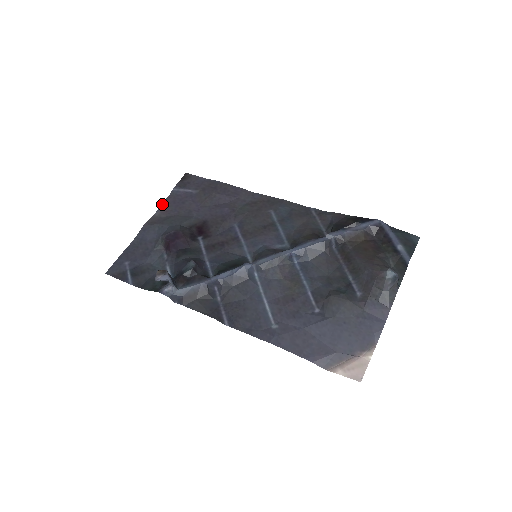
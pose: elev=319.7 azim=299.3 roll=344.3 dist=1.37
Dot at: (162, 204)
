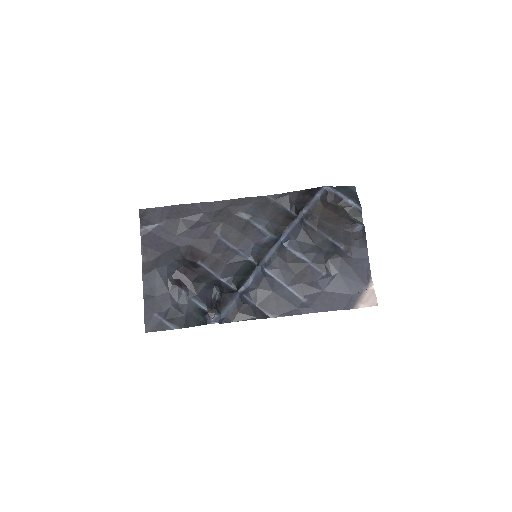
Dot at: (142, 249)
